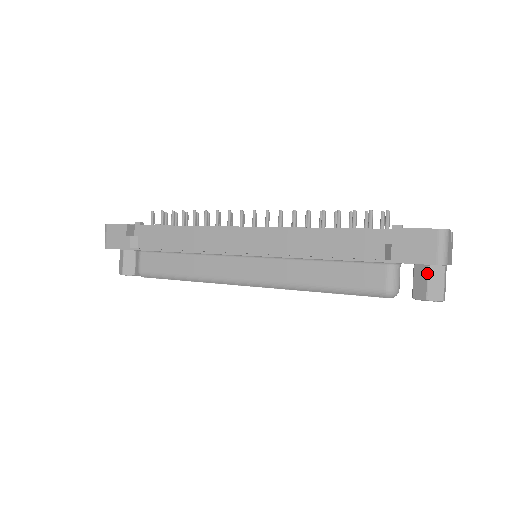
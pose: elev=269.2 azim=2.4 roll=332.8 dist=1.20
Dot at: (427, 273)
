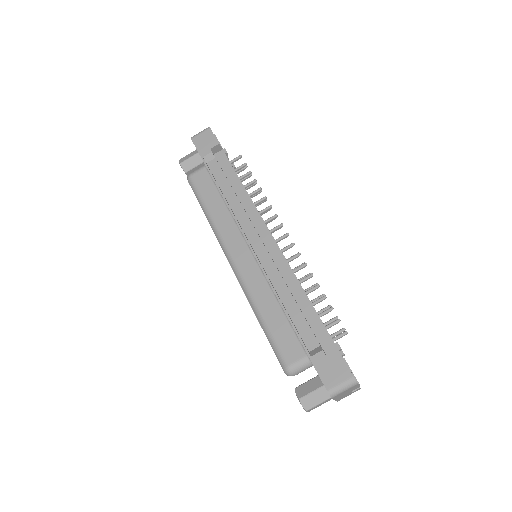
Dot at: (318, 388)
